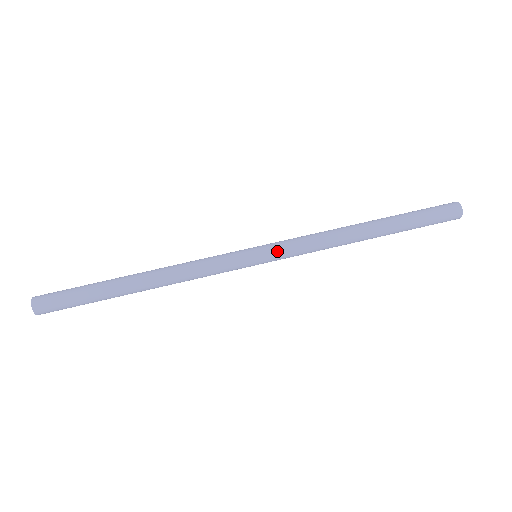
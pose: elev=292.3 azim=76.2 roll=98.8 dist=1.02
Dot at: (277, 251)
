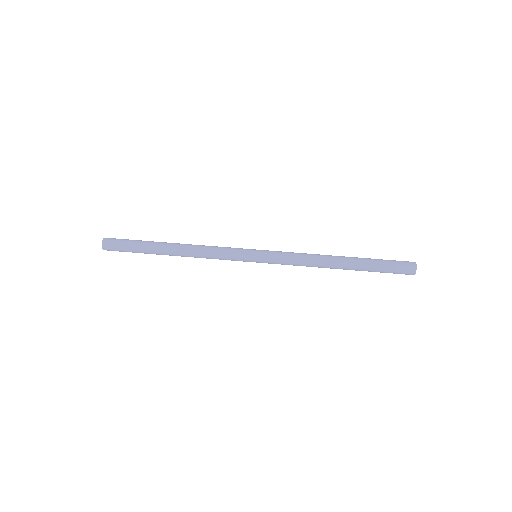
Dot at: (271, 254)
